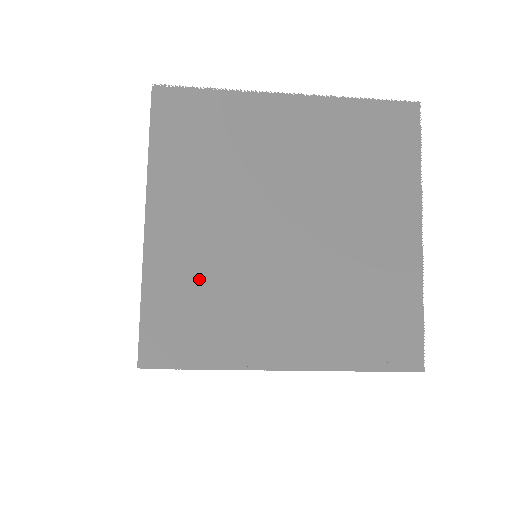
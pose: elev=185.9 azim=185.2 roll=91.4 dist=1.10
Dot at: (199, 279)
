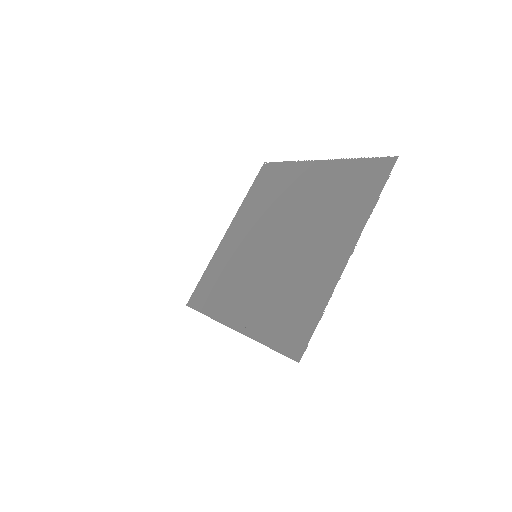
Dot at: (229, 264)
